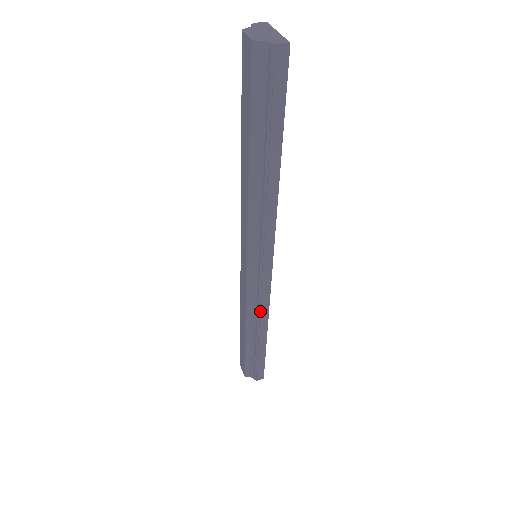
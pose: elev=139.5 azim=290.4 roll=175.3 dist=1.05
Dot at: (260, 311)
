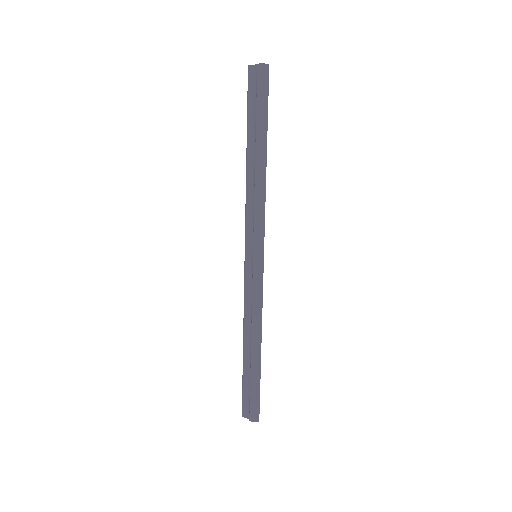
Dot at: (253, 312)
